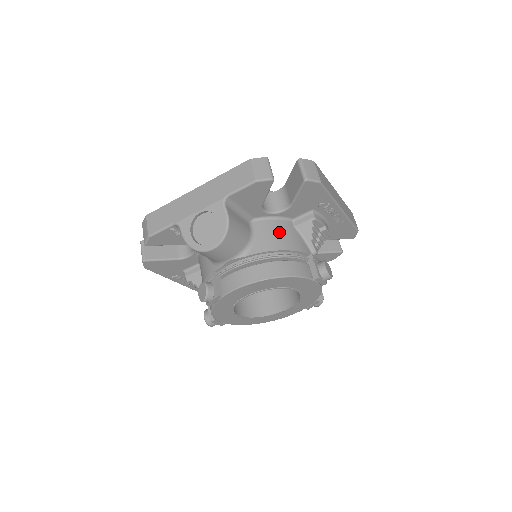
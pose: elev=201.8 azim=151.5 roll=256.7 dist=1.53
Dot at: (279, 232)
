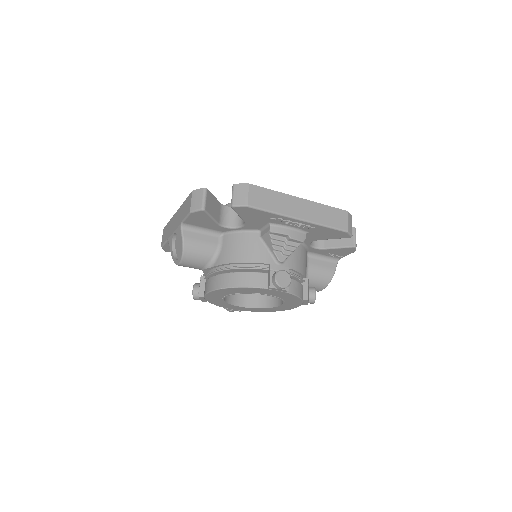
Dot at: (241, 245)
